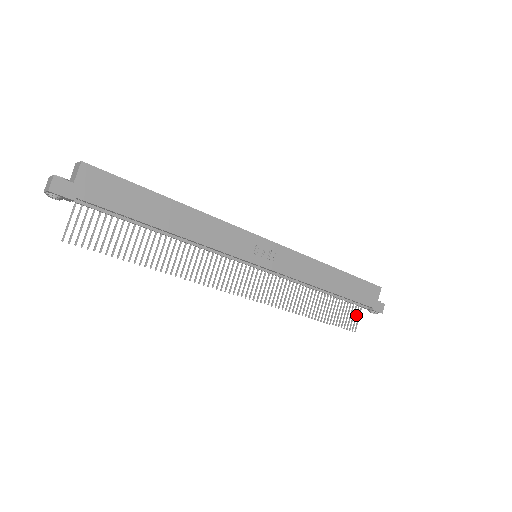
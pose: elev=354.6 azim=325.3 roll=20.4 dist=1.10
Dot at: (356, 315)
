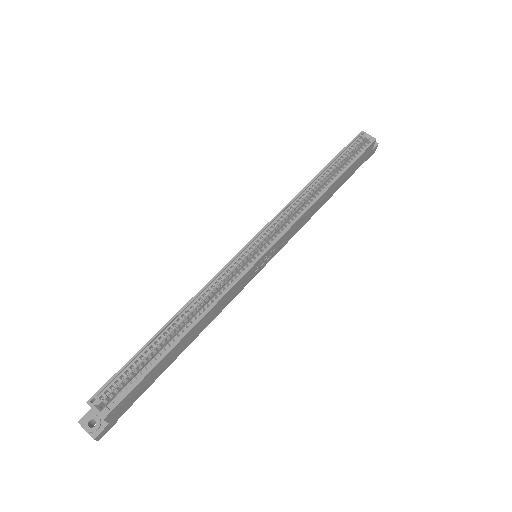
Dot at: occluded
